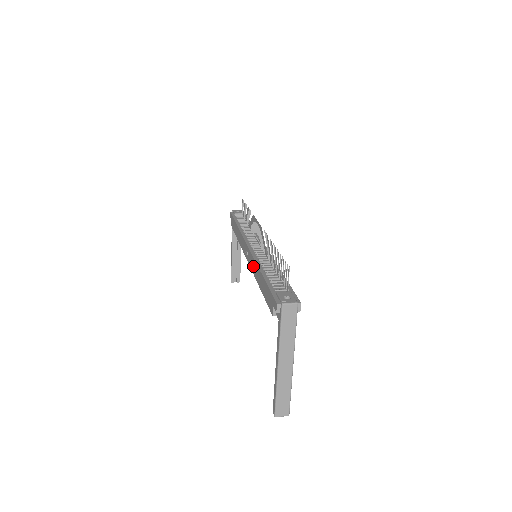
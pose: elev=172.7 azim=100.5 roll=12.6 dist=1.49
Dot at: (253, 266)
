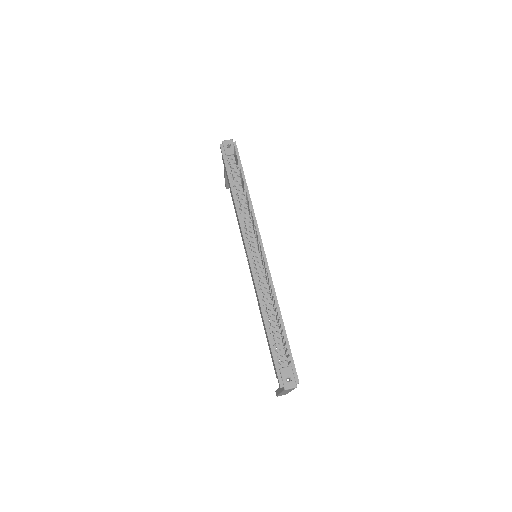
Dot at: (255, 292)
